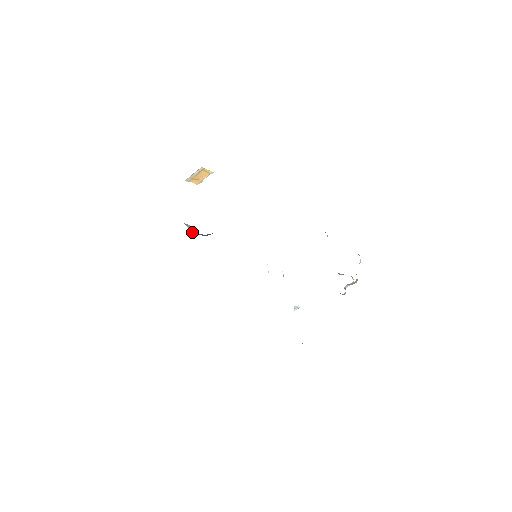
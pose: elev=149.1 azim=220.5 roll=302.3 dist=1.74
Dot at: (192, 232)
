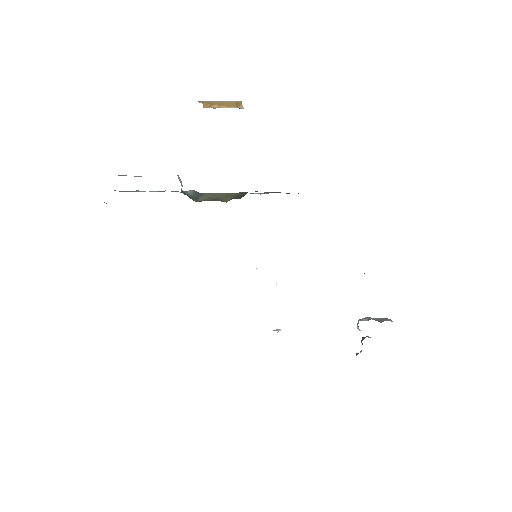
Dot at: occluded
